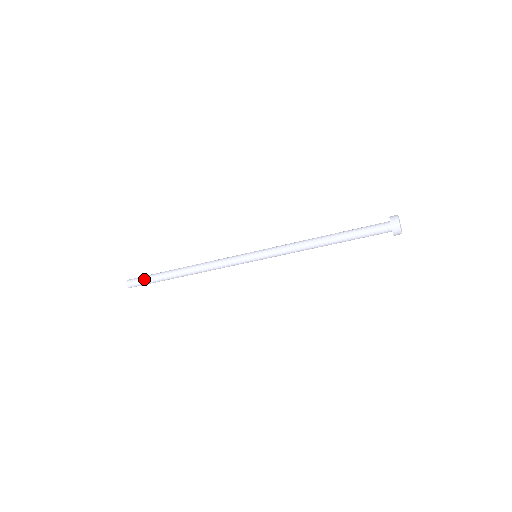
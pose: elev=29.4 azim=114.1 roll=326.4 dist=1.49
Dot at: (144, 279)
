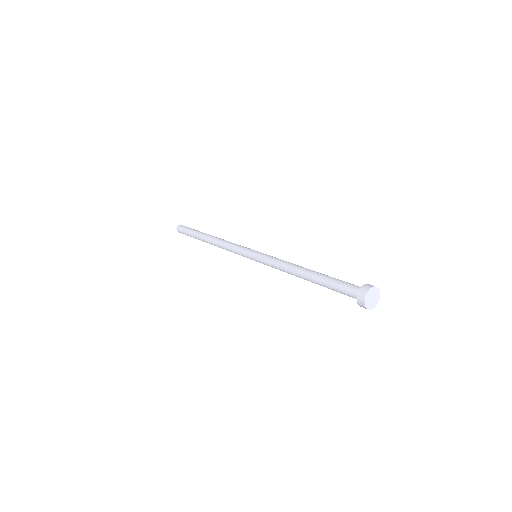
Dot at: (187, 230)
